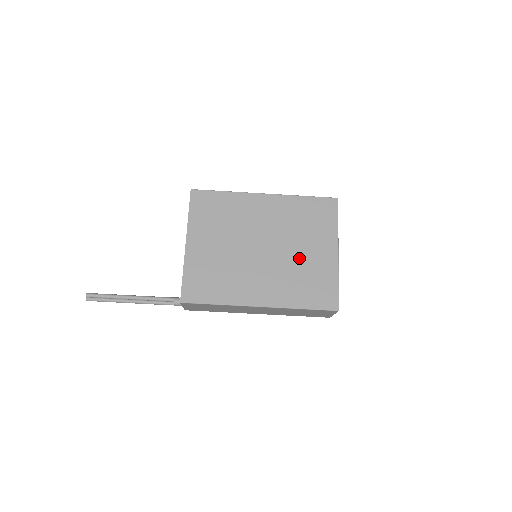
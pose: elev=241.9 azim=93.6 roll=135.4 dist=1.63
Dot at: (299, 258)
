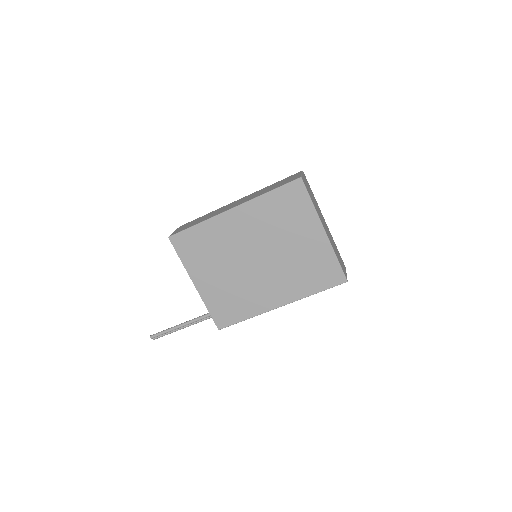
Dot at: (292, 253)
